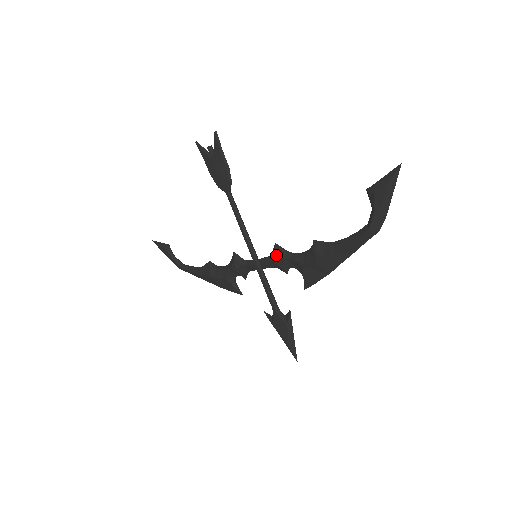
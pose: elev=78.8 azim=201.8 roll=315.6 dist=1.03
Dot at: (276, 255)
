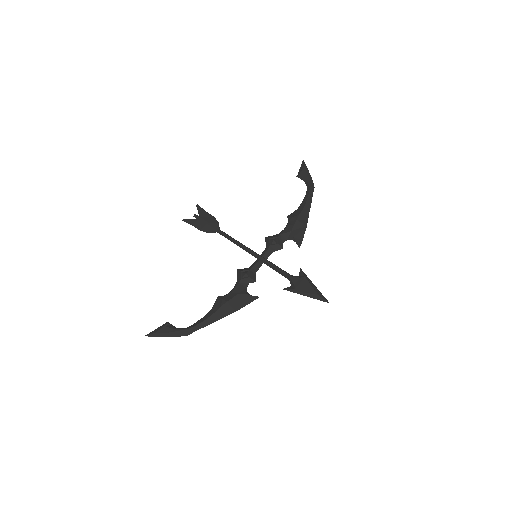
Dot at: (270, 239)
